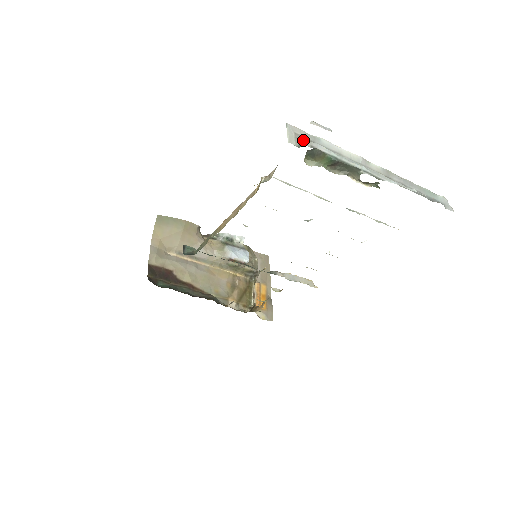
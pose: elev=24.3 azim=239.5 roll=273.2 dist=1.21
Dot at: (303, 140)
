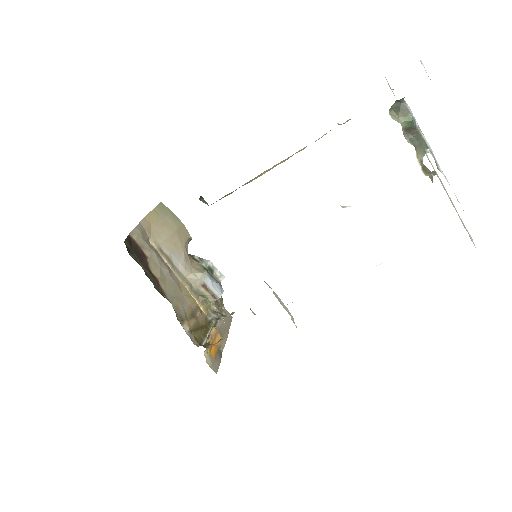
Dot at: occluded
